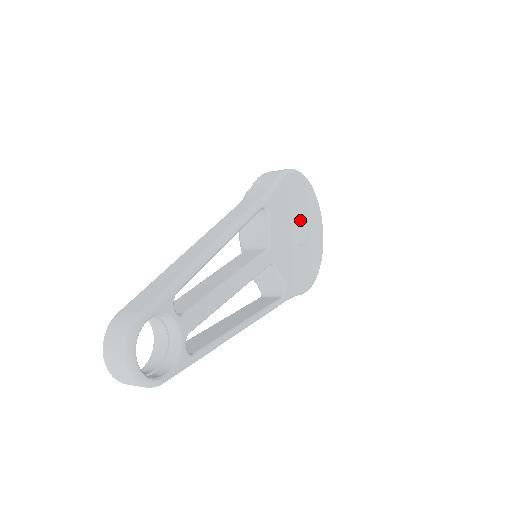
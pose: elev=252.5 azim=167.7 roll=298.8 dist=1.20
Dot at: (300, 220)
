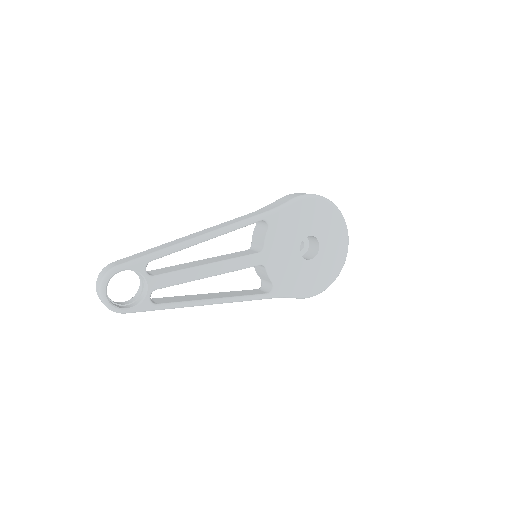
Dot at: (315, 238)
